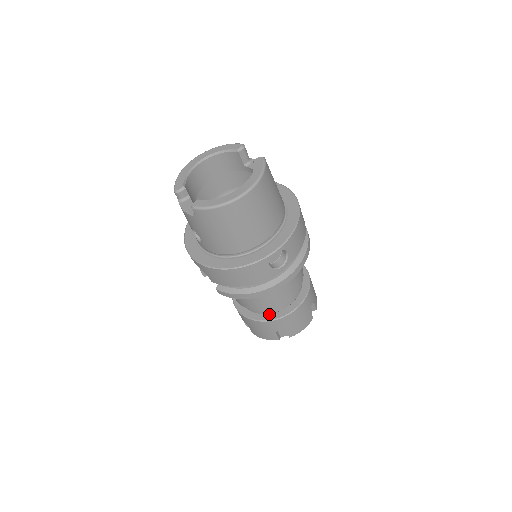
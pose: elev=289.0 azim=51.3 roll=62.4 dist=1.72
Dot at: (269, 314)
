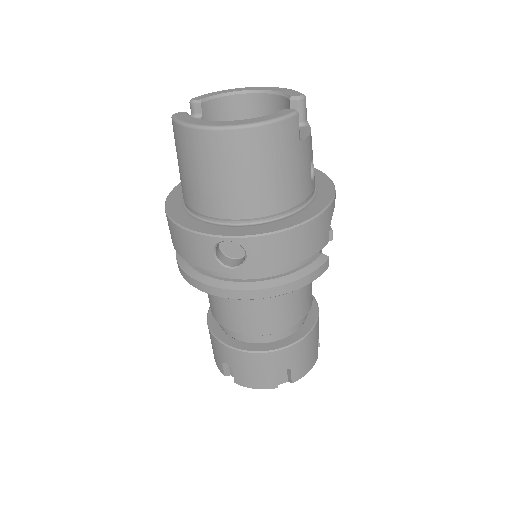
Dot at: (225, 333)
